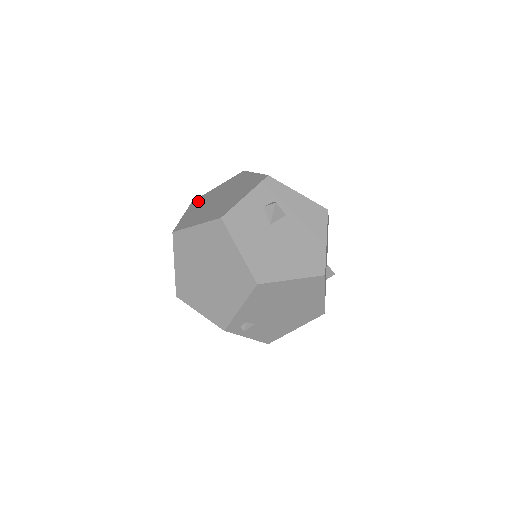
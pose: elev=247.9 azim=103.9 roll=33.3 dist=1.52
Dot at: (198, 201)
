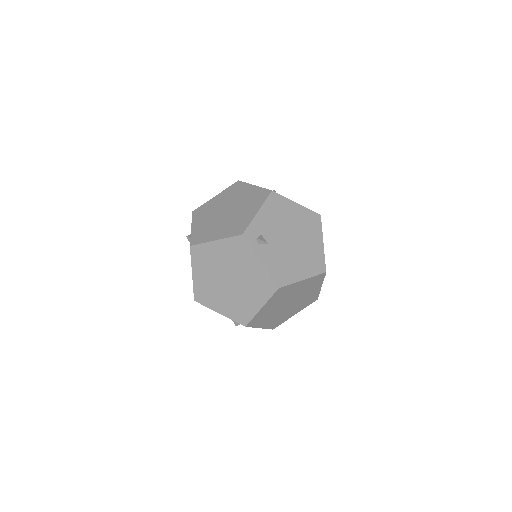
Dot at: occluded
